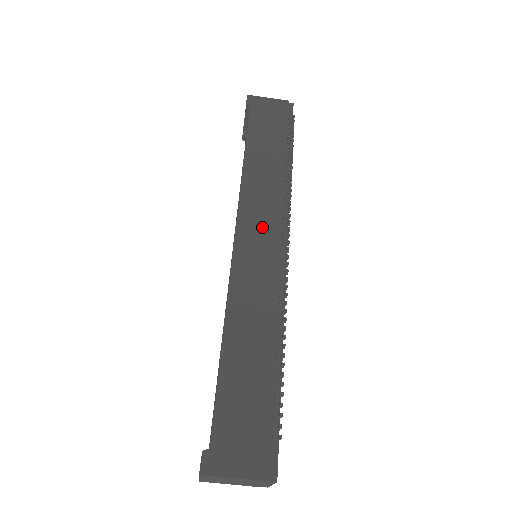
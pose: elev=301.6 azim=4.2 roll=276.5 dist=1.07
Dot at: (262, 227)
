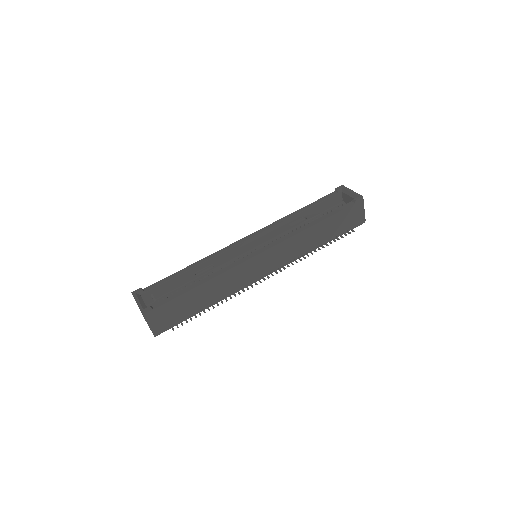
Dot at: (273, 261)
